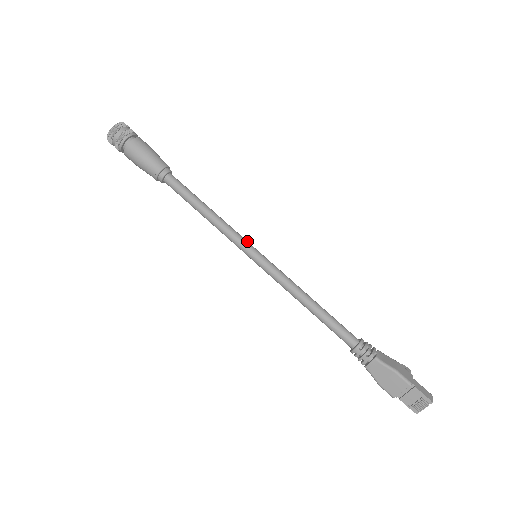
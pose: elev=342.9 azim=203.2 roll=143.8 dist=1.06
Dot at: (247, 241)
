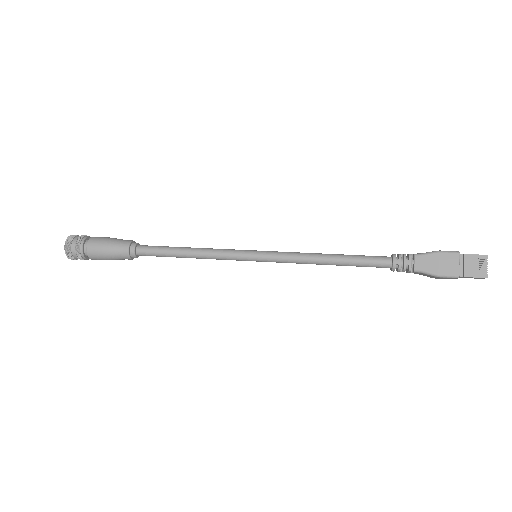
Dot at: (240, 250)
